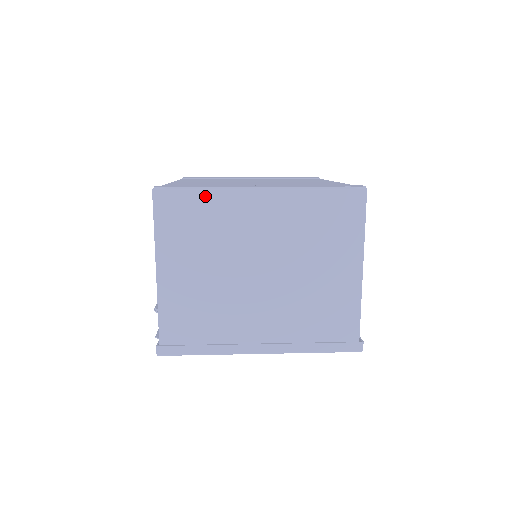
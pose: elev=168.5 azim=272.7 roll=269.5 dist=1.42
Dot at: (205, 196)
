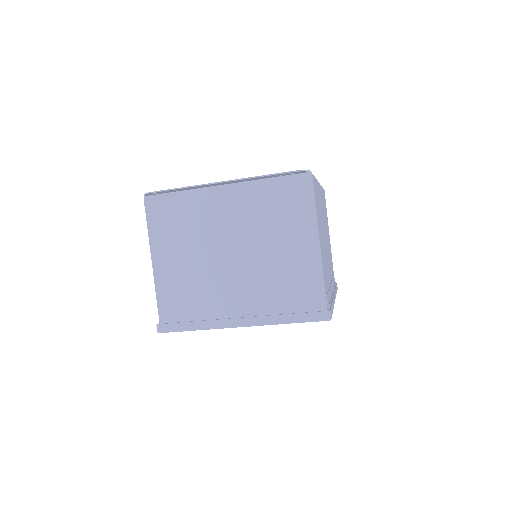
Dot at: (182, 197)
